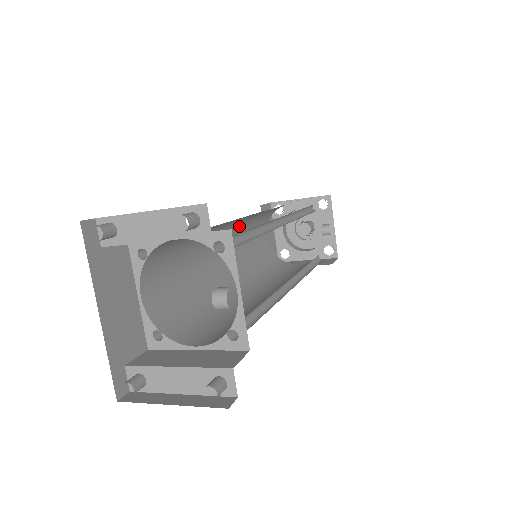
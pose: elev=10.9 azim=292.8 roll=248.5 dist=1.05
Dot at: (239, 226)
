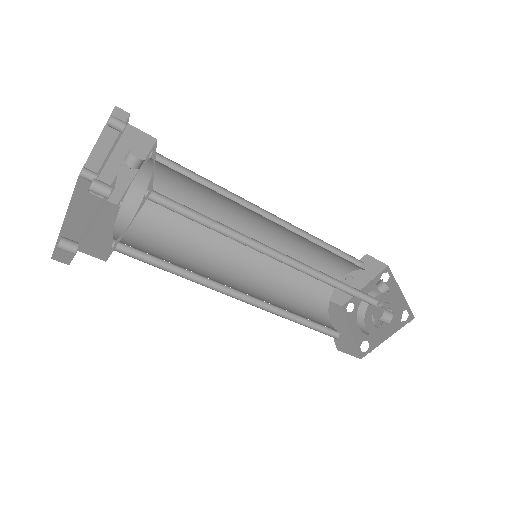
Dot at: (262, 267)
